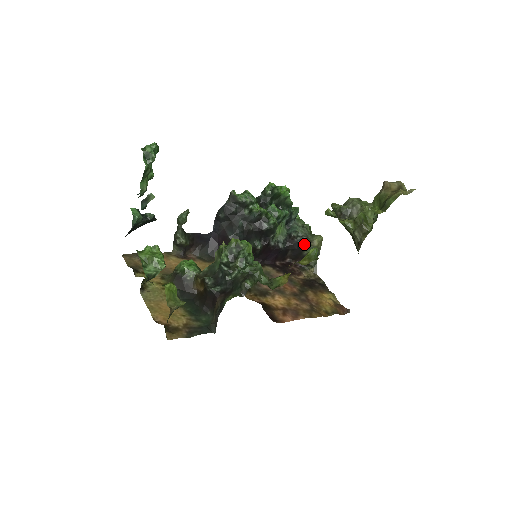
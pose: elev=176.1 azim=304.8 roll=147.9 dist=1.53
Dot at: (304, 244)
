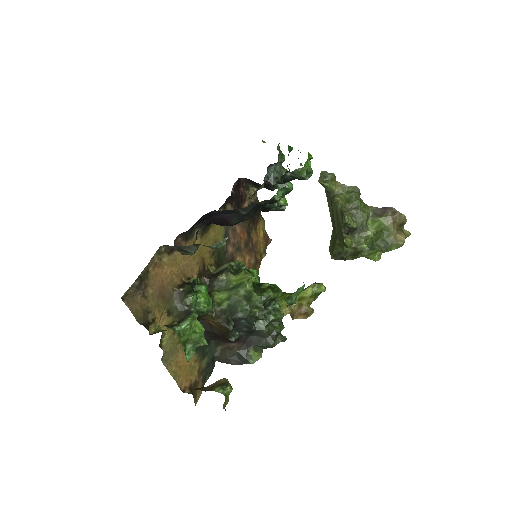
Dot at: occluded
